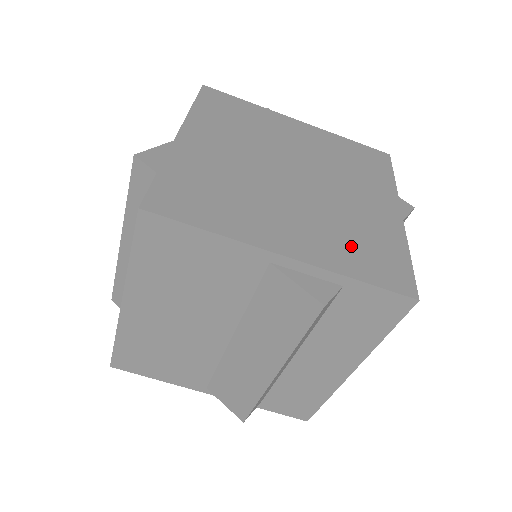
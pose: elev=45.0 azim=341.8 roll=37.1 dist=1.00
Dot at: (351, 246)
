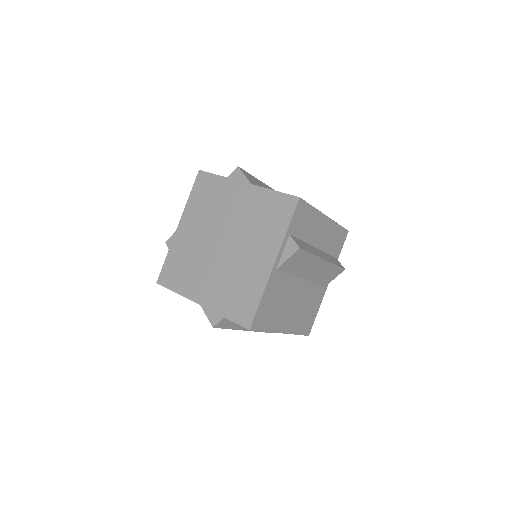
Dot at: (231, 295)
